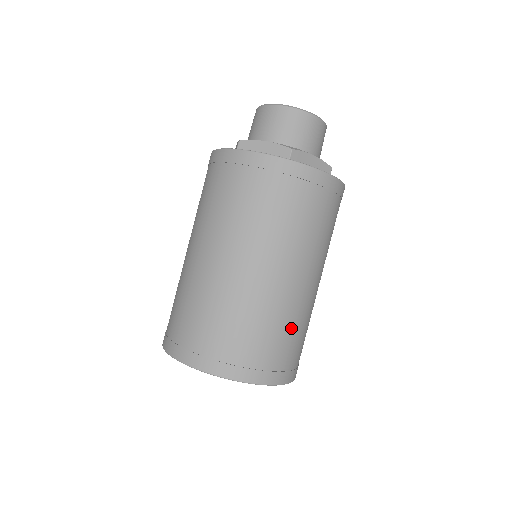
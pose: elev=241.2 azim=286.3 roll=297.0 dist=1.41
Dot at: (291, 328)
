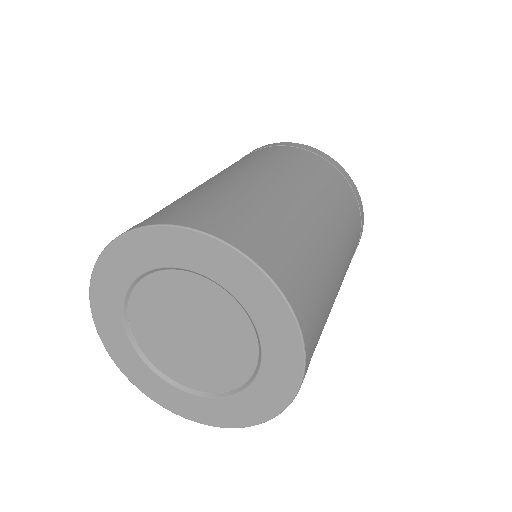
Dot at: (323, 277)
